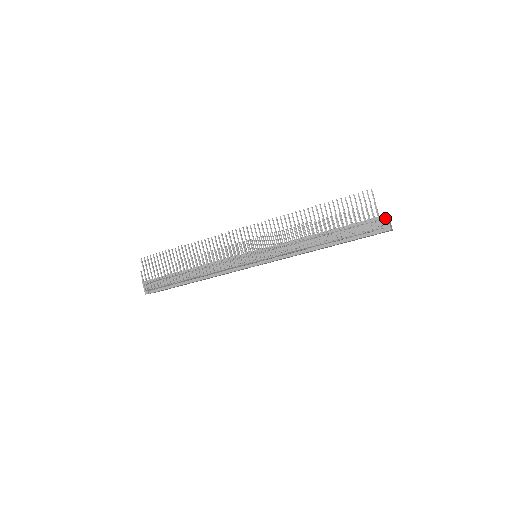
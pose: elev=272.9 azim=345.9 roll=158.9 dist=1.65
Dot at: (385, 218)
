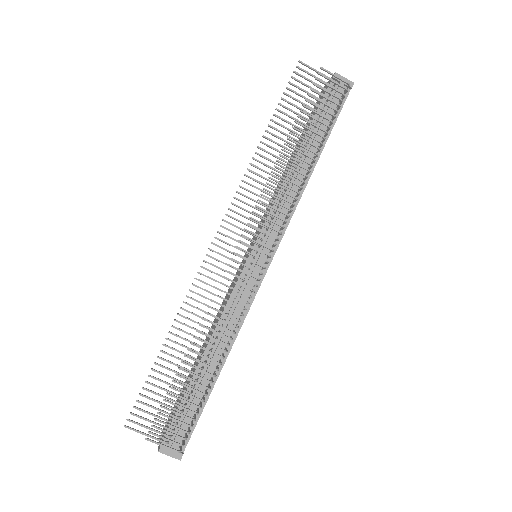
Dot at: occluded
